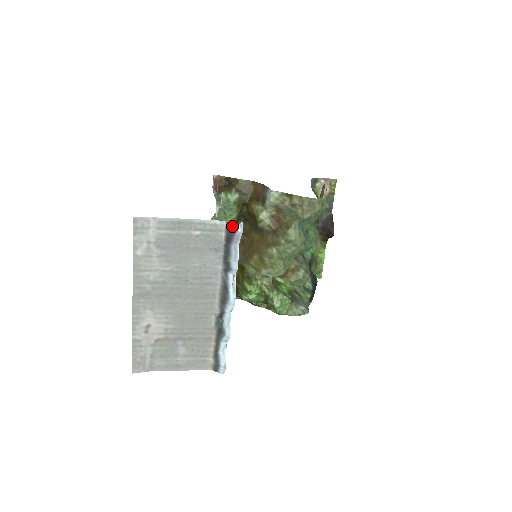
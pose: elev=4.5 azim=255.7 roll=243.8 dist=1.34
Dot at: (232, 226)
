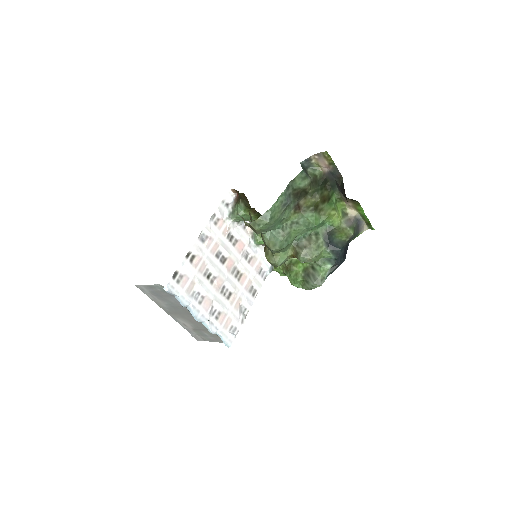
Dot at: (163, 288)
